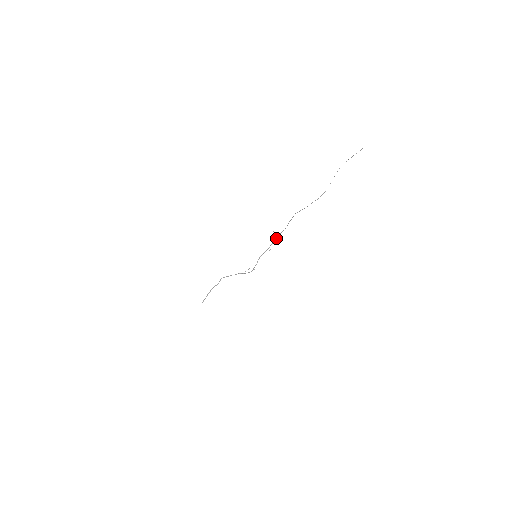
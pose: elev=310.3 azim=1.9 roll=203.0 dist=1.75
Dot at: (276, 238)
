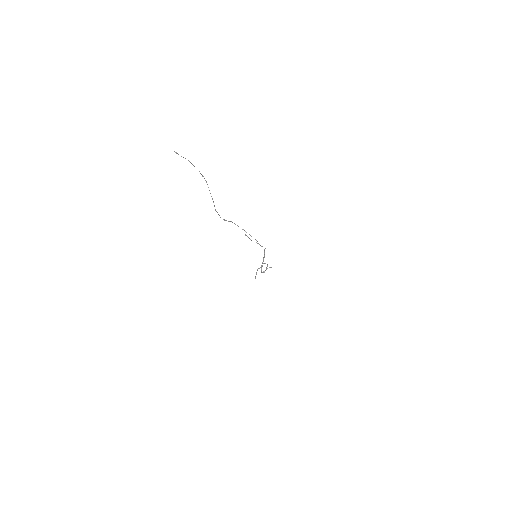
Dot at: (259, 244)
